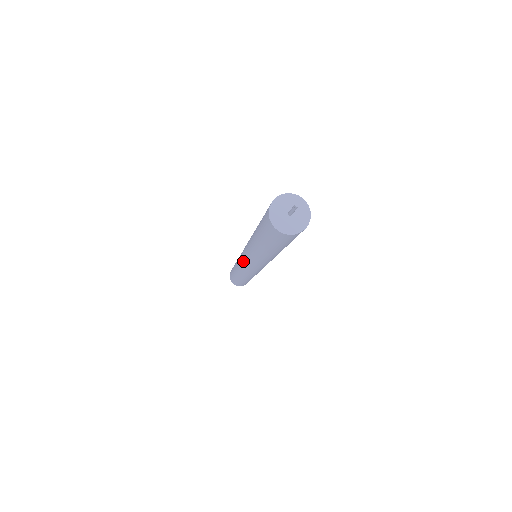
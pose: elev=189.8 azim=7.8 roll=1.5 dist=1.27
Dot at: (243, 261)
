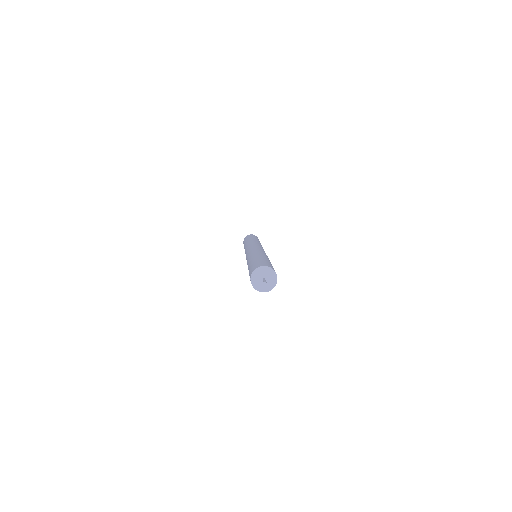
Dot at: occluded
